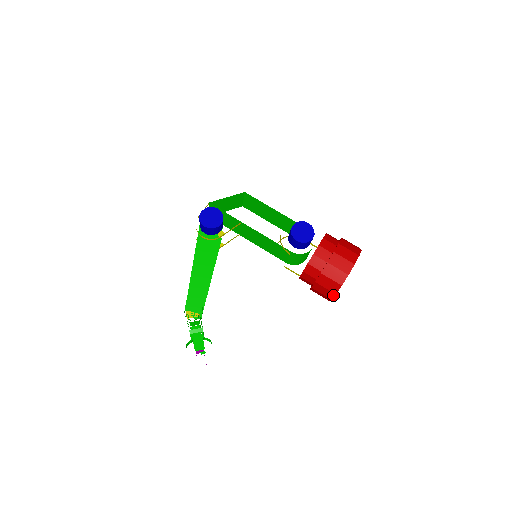
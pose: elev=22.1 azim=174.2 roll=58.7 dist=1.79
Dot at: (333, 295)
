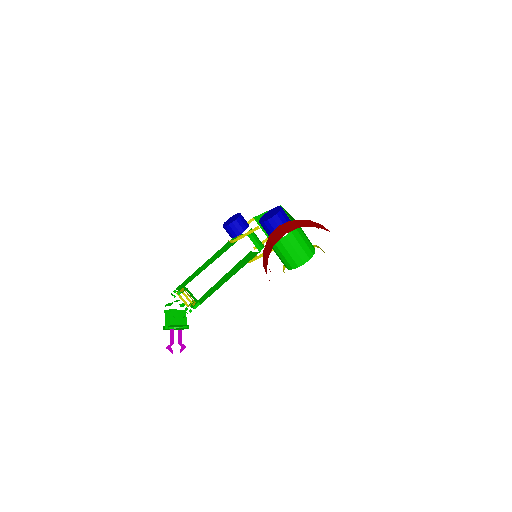
Dot at: occluded
